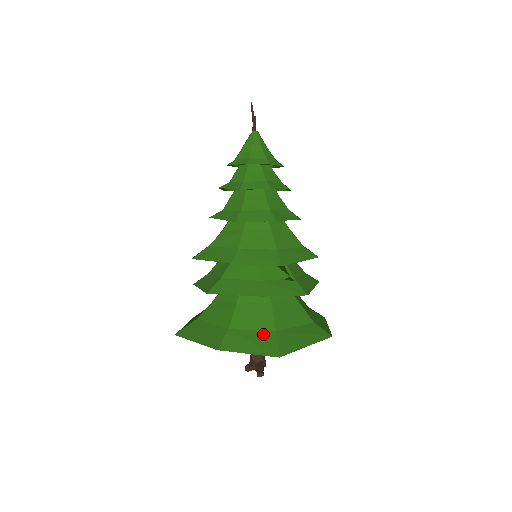
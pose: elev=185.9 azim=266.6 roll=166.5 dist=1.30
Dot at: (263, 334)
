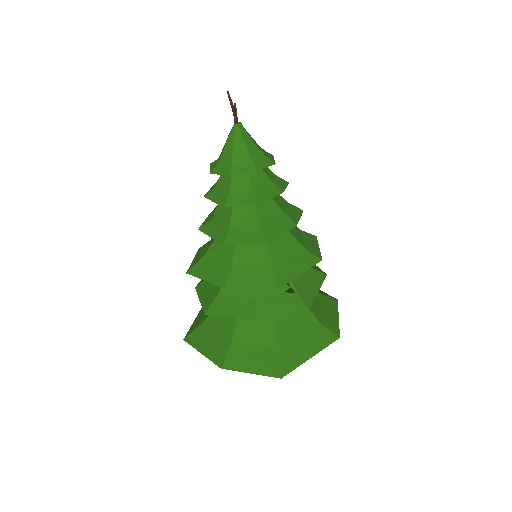
Dot at: (265, 350)
